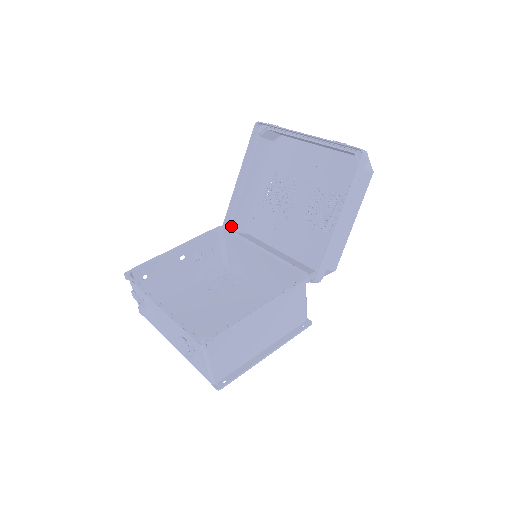
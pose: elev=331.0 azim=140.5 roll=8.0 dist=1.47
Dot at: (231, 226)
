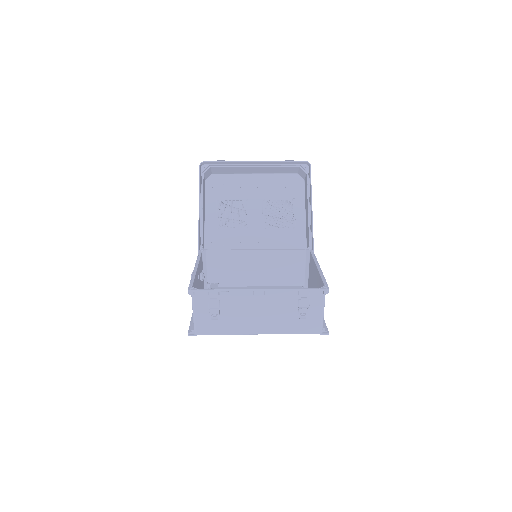
Dot at: occluded
